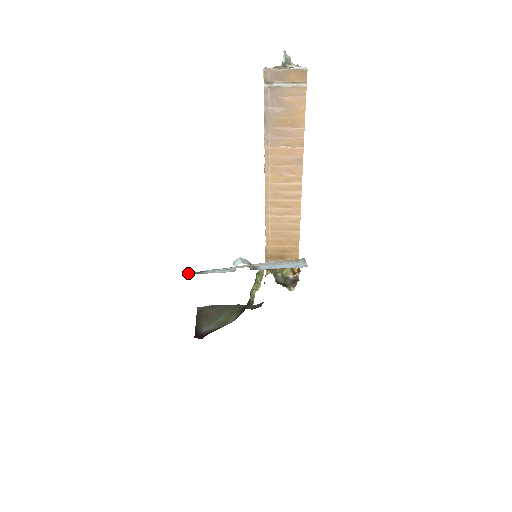
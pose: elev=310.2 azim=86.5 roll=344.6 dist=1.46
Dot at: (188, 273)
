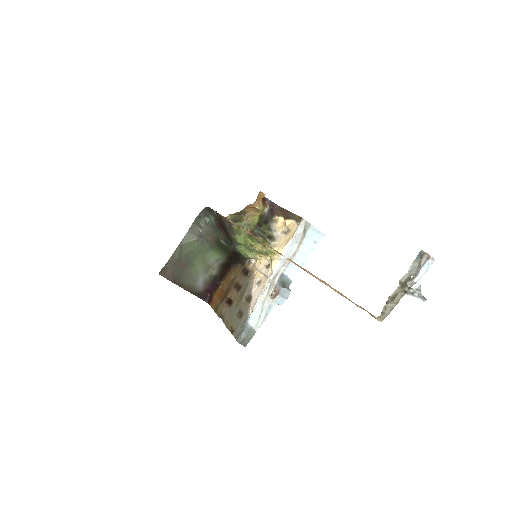
Dot at: (243, 342)
